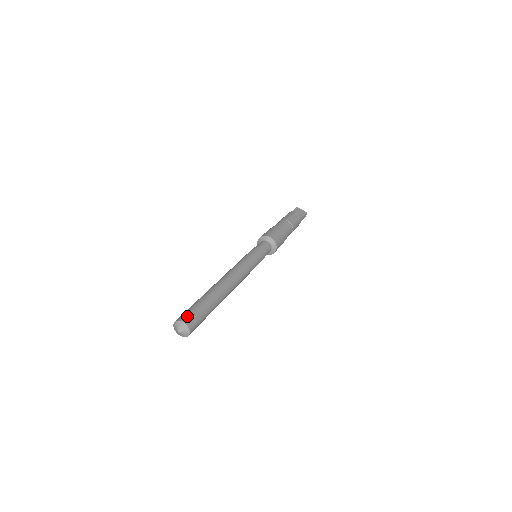
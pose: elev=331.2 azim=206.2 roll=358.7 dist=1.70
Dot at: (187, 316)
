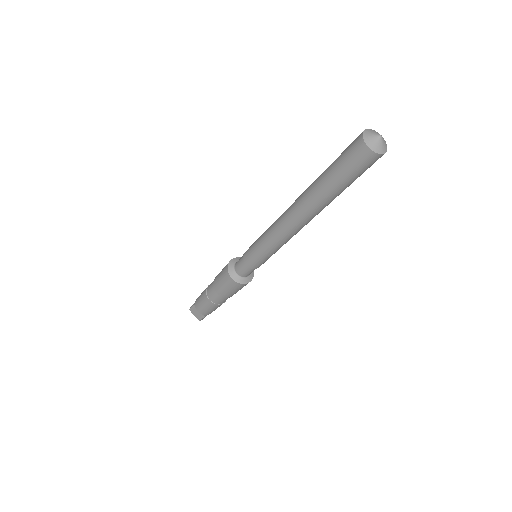
Dot at: occluded
